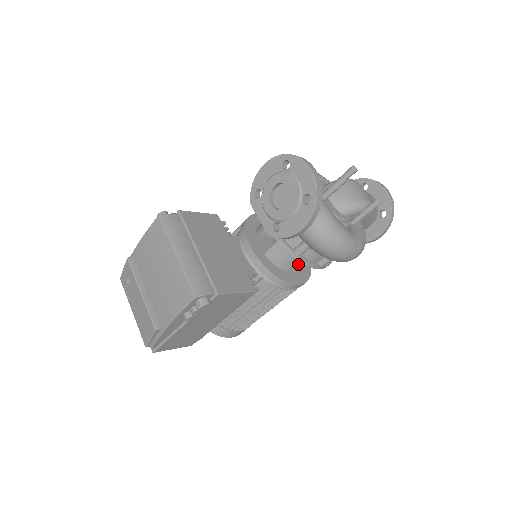
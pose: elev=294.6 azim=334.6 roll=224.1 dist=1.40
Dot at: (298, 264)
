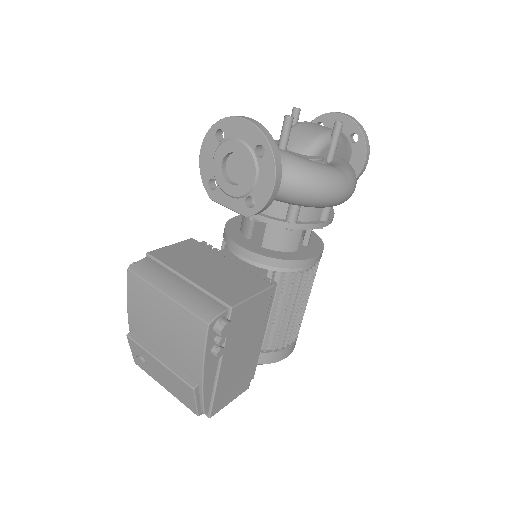
Dot at: (303, 239)
